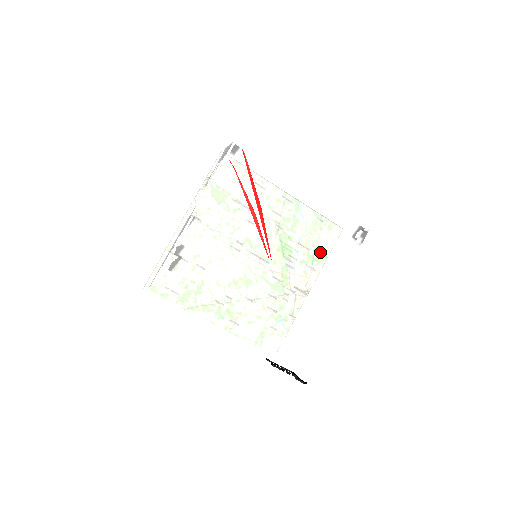
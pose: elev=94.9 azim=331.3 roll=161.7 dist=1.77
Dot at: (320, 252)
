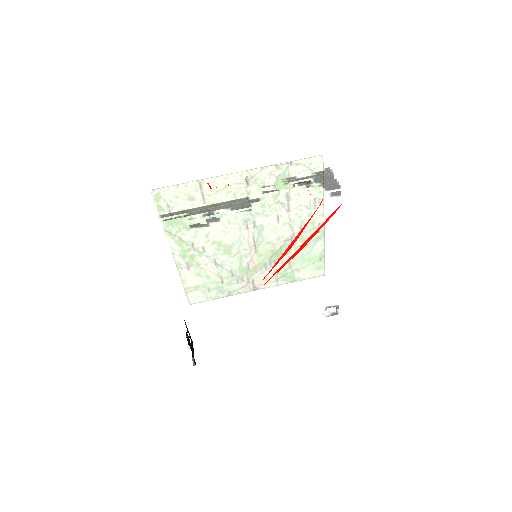
Dot at: (297, 299)
